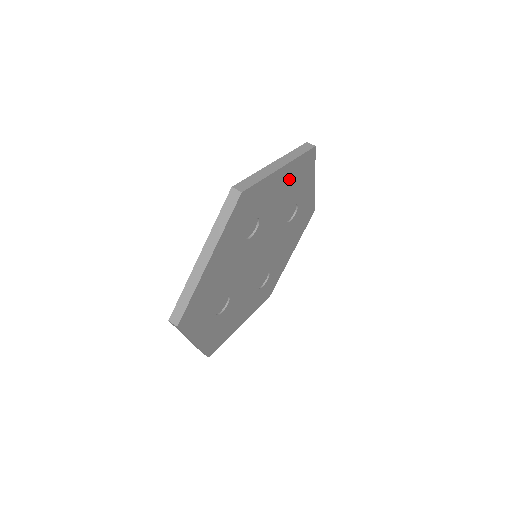
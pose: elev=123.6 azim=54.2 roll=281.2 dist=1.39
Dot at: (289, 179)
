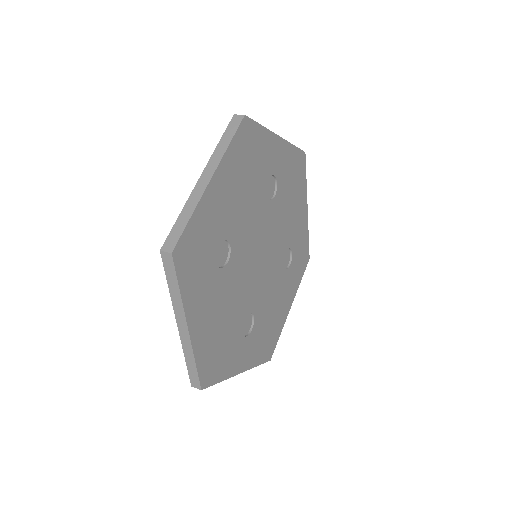
Dot at: (234, 175)
